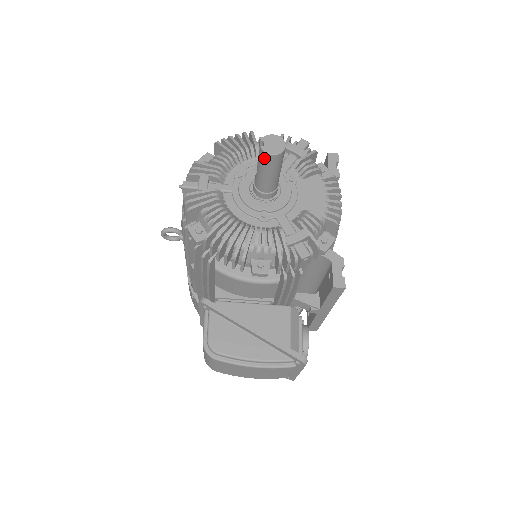
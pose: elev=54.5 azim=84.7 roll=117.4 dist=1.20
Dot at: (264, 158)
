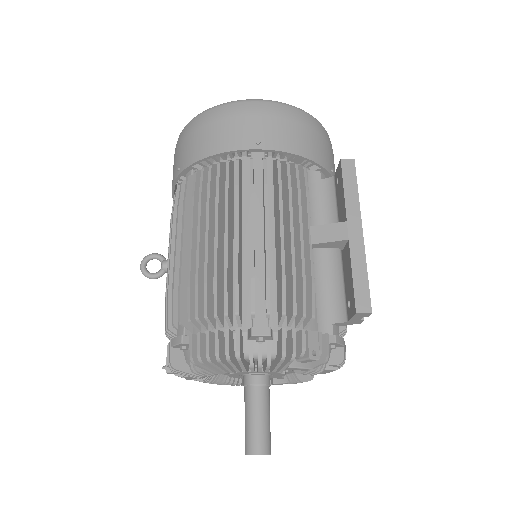
Dot at: occluded
